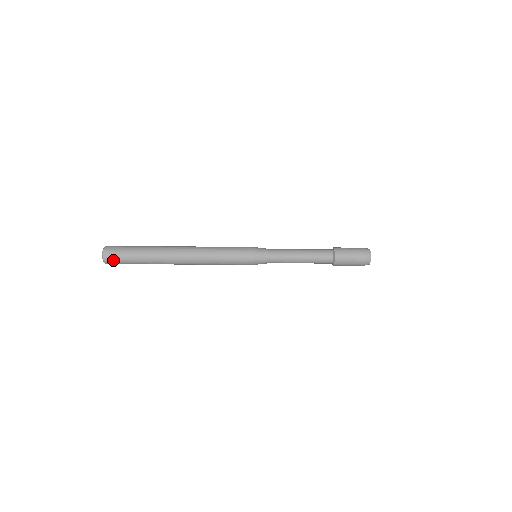
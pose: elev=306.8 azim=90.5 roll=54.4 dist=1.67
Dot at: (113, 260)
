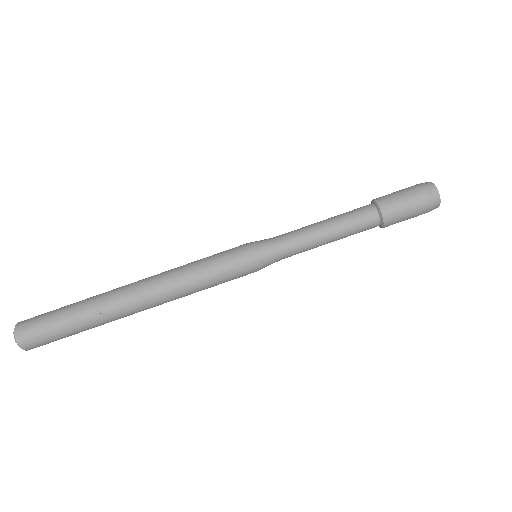
Dot at: (33, 339)
